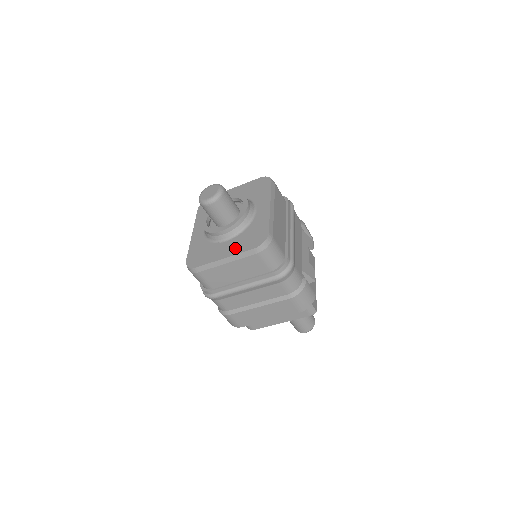
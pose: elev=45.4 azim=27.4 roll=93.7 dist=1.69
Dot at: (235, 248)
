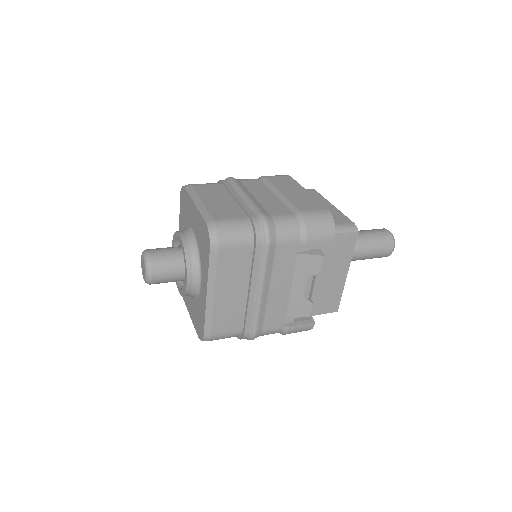
Dot at: (192, 314)
